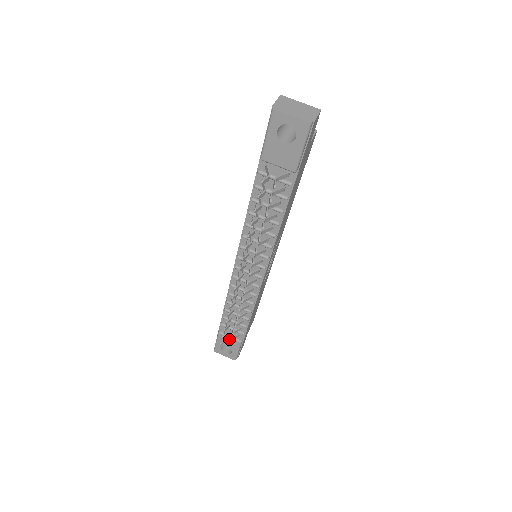
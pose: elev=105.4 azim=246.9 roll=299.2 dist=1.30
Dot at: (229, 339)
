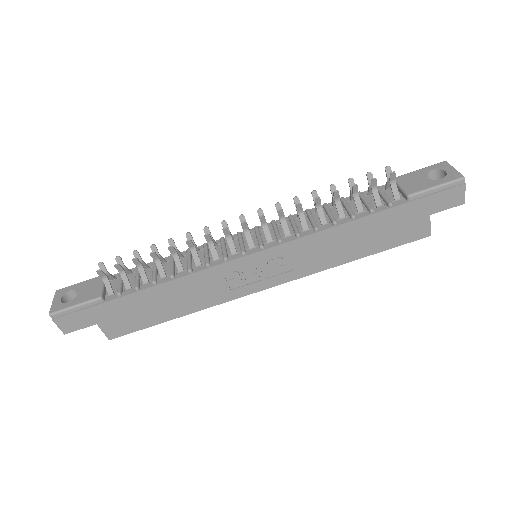
Dot at: (98, 286)
